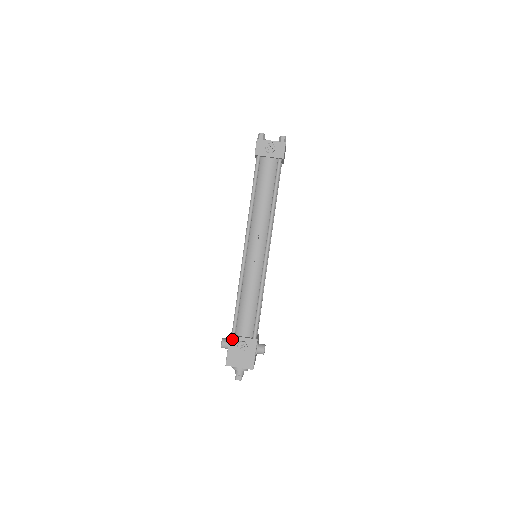
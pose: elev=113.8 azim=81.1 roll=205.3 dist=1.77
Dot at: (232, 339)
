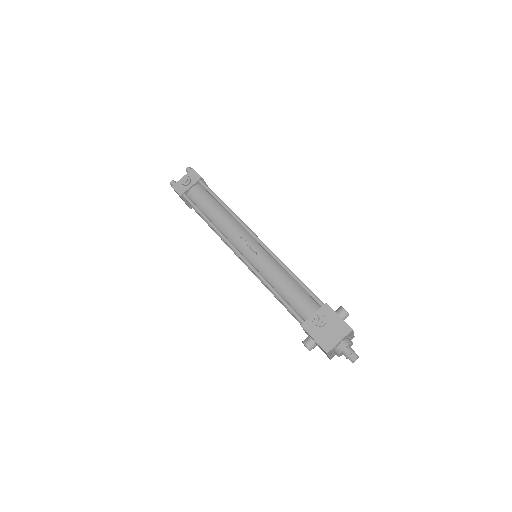
Dot at: (306, 326)
